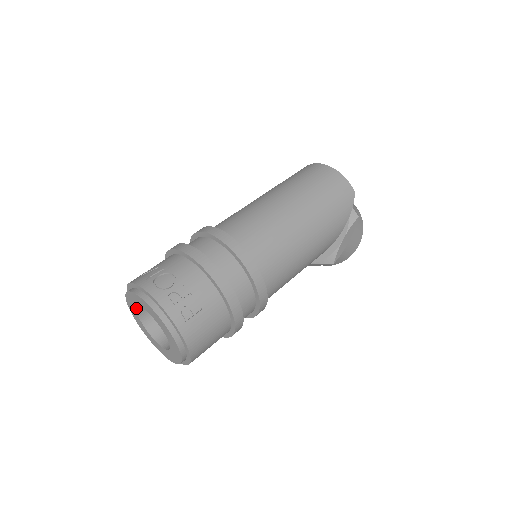
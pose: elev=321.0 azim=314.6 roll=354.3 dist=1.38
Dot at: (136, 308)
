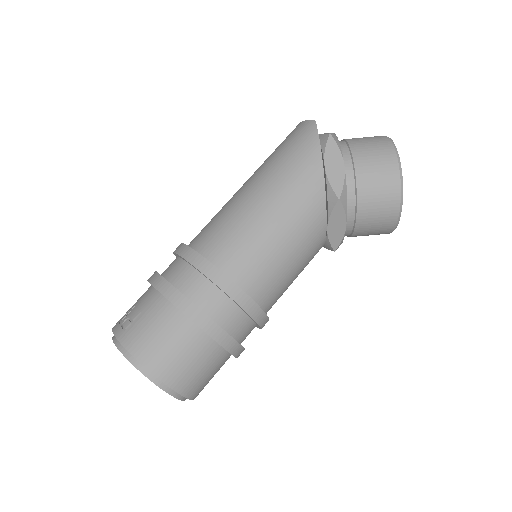
Dot at: occluded
